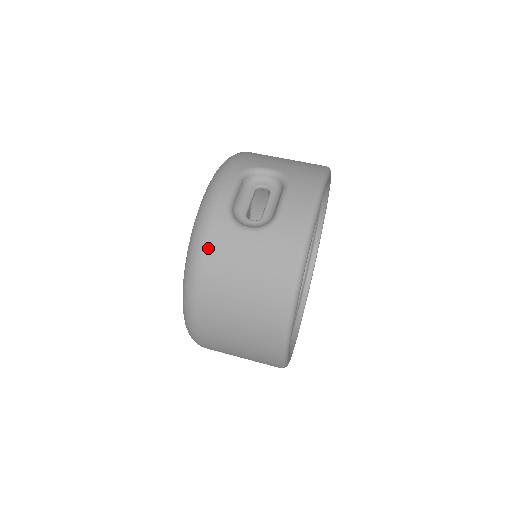
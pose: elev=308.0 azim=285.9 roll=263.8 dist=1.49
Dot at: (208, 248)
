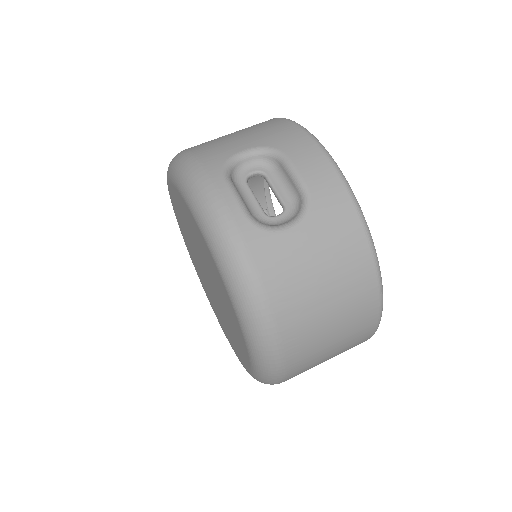
Dot at: (264, 276)
